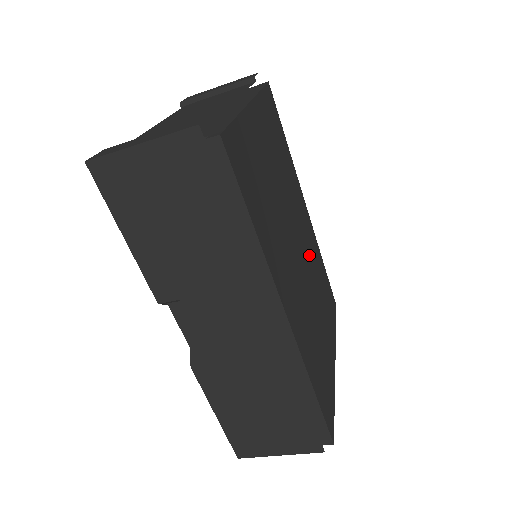
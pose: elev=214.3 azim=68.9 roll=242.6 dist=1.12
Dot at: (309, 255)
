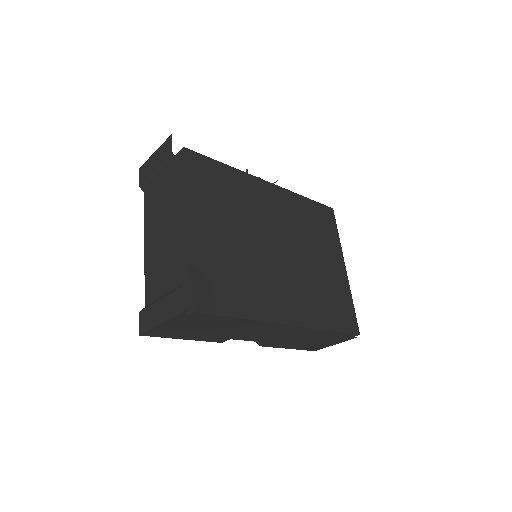
Dot at: (289, 228)
